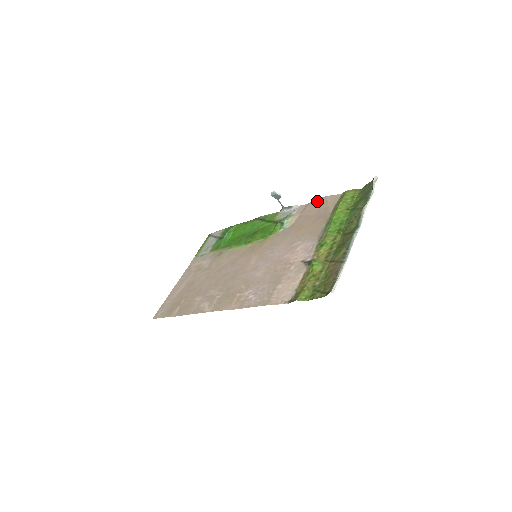
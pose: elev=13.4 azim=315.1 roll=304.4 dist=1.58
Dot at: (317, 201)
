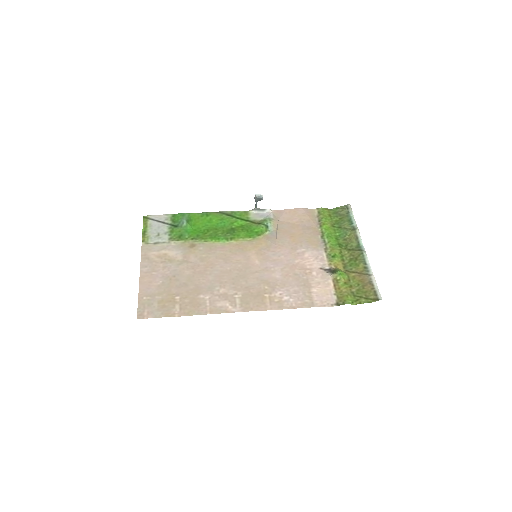
Dot at: (293, 211)
